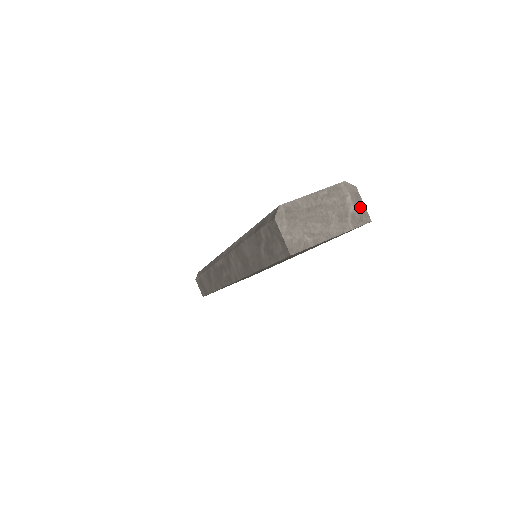
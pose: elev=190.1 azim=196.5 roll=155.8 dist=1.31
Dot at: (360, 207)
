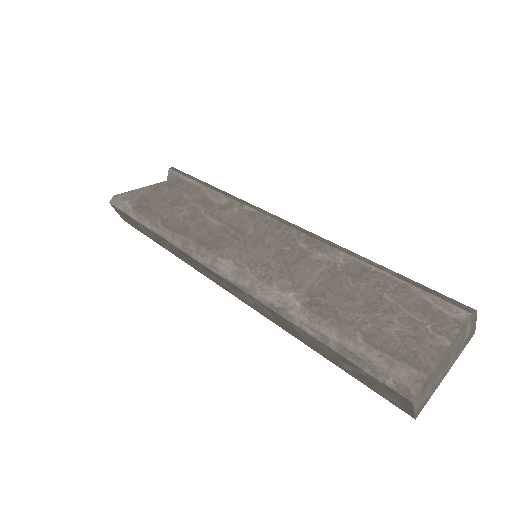
Dot at: (473, 328)
